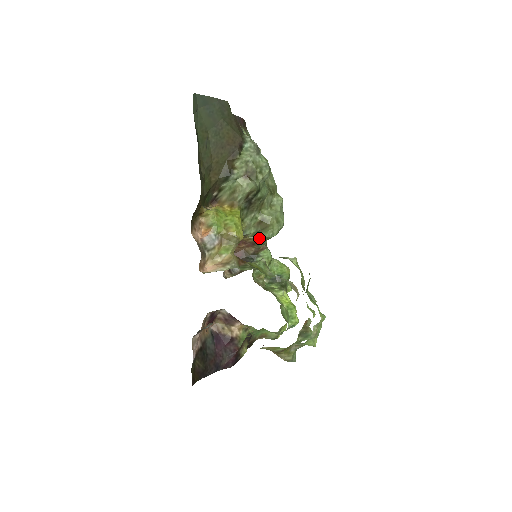
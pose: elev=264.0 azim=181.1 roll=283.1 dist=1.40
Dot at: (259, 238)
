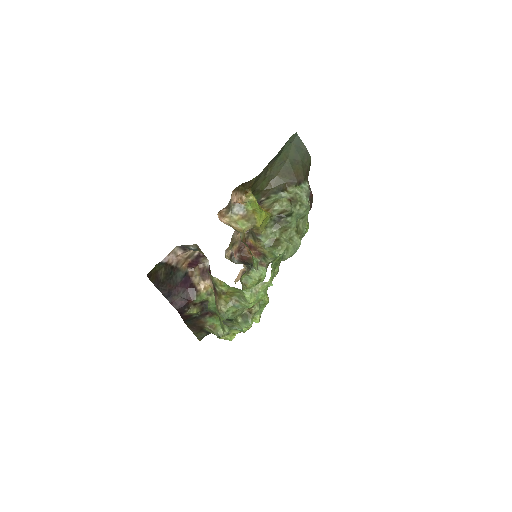
Dot at: (267, 250)
